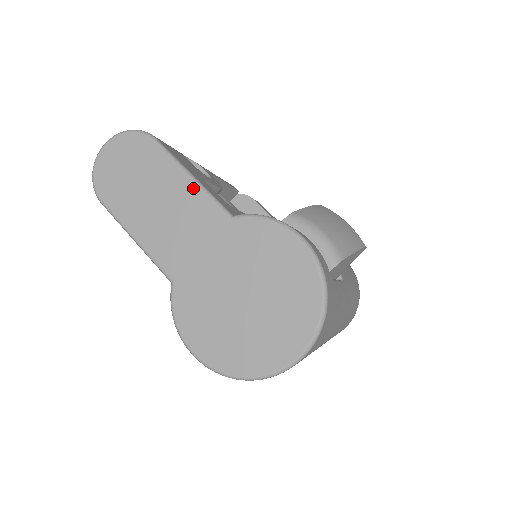
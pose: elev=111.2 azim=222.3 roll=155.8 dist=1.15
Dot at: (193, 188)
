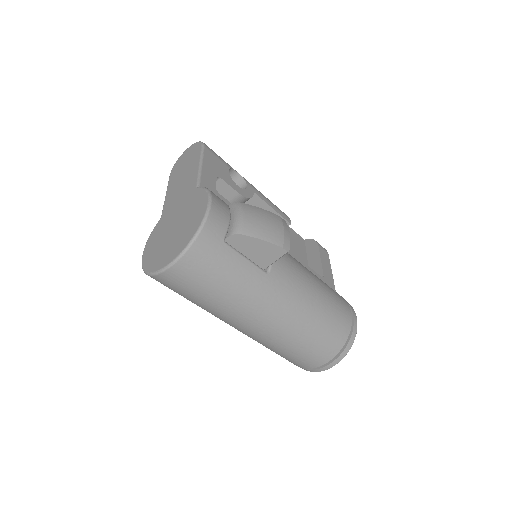
Dot at: (196, 171)
